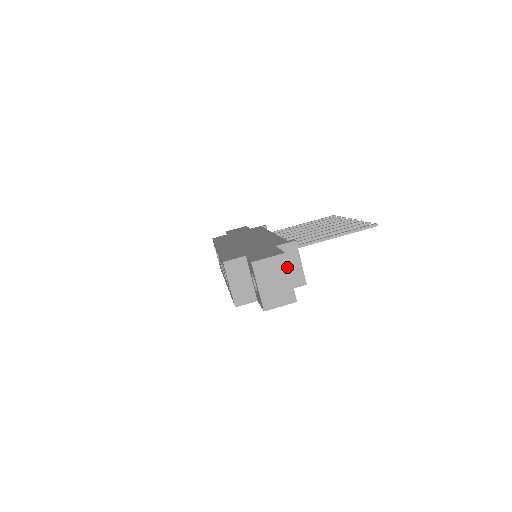
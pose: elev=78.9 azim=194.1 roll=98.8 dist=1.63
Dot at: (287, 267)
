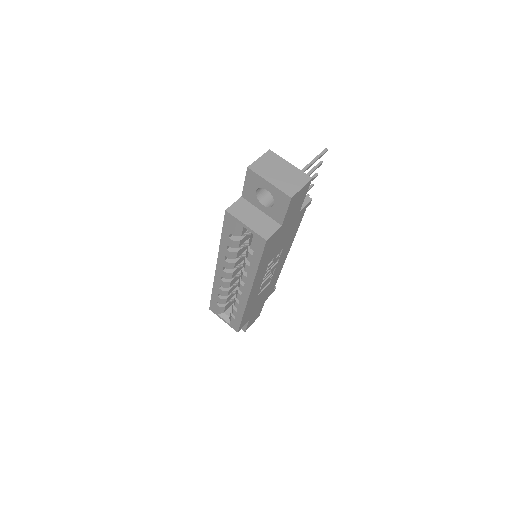
Dot at: (280, 158)
